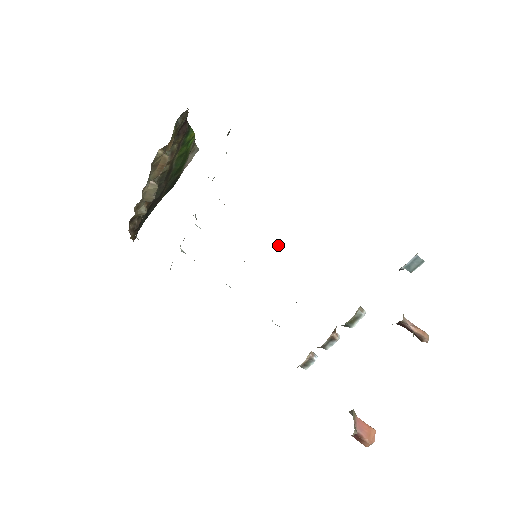
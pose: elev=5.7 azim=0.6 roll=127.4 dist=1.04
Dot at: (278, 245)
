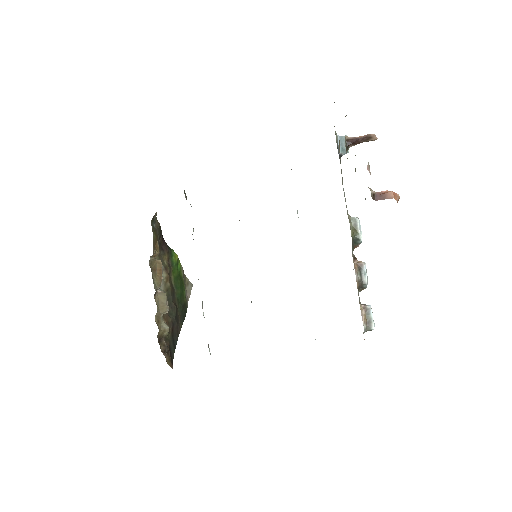
Dot at: occluded
